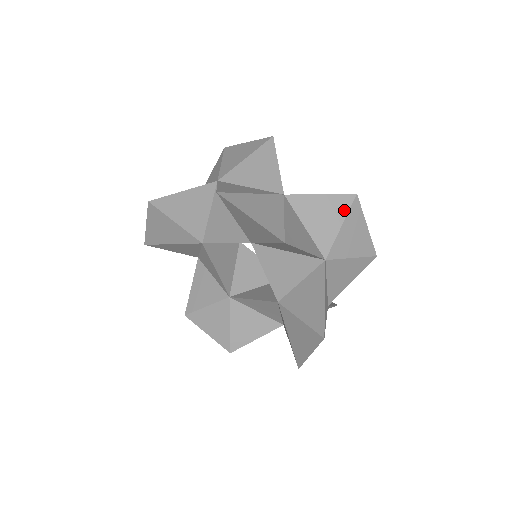
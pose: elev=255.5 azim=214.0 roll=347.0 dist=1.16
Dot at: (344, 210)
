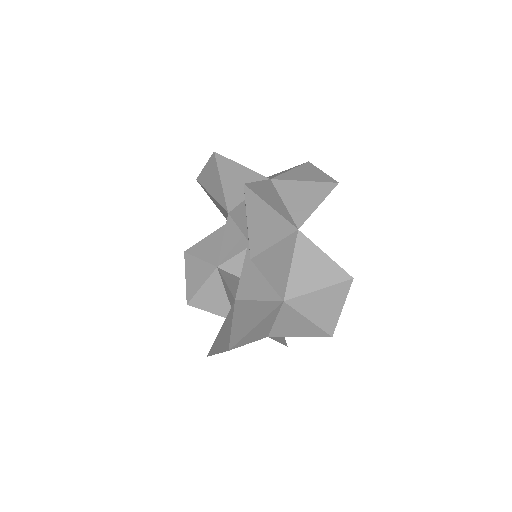
Dot at: (332, 280)
